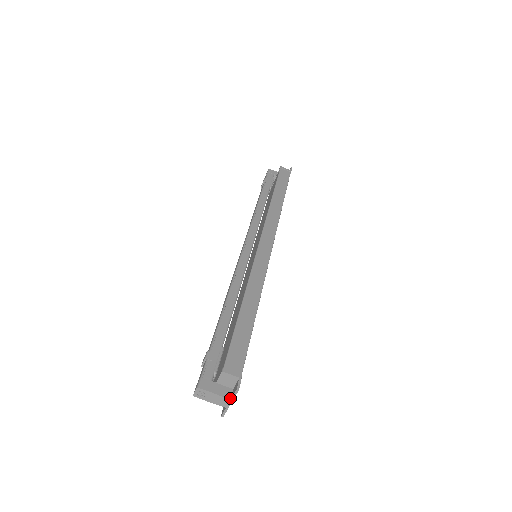
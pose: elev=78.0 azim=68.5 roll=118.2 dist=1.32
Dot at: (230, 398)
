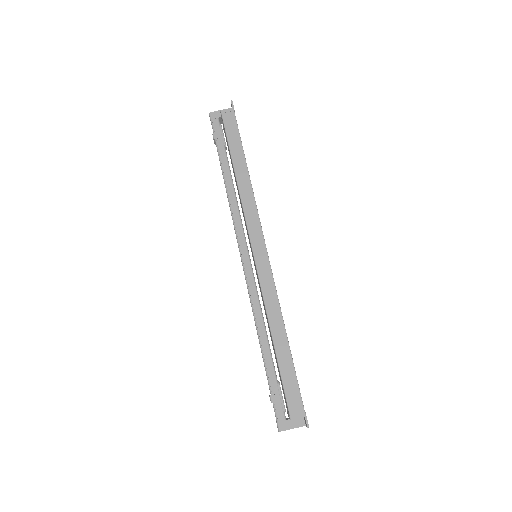
Dot at: (305, 425)
